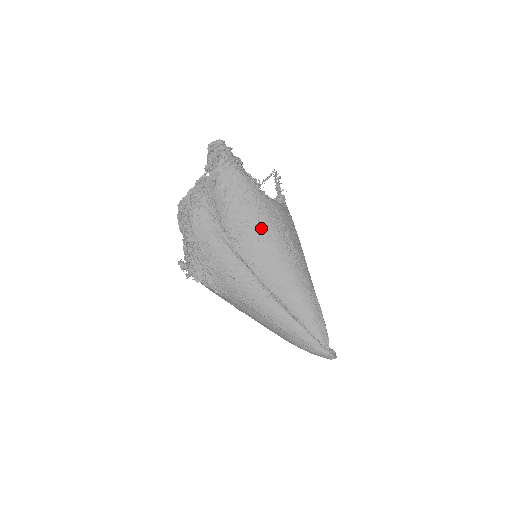
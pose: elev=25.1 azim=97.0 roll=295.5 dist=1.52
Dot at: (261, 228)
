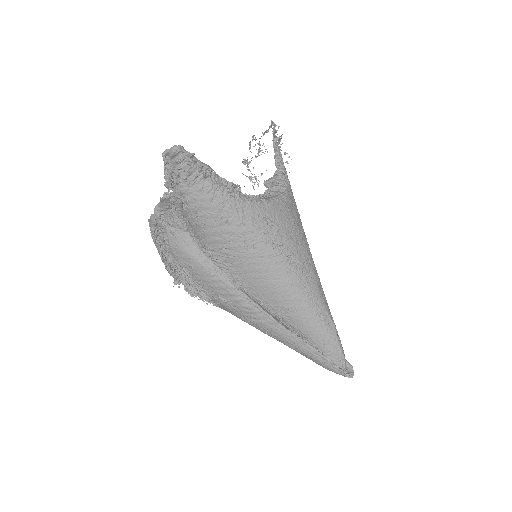
Dot at: (249, 248)
